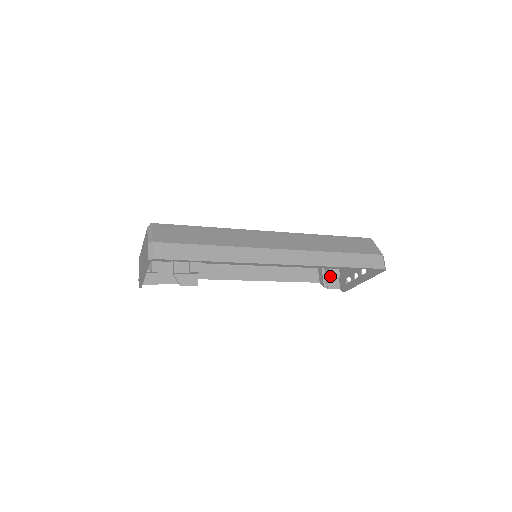
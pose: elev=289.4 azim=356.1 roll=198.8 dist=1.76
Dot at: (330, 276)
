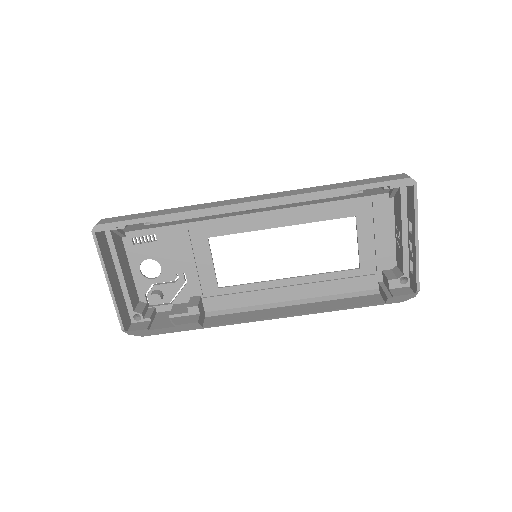
Dot at: (388, 279)
